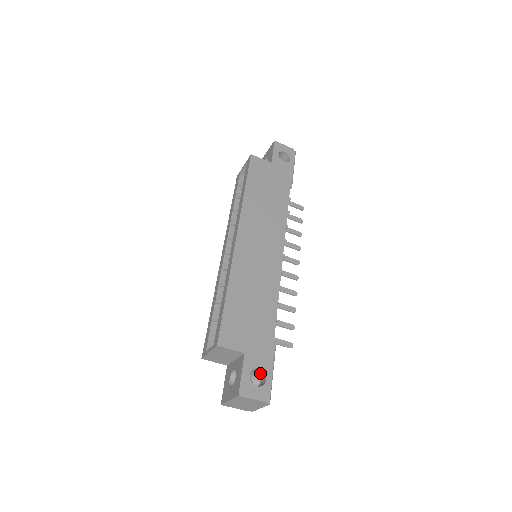
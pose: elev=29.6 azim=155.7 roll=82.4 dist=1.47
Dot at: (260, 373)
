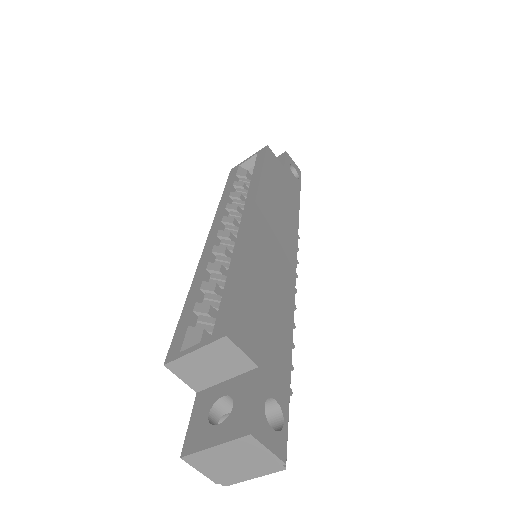
Dot at: (269, 411)
